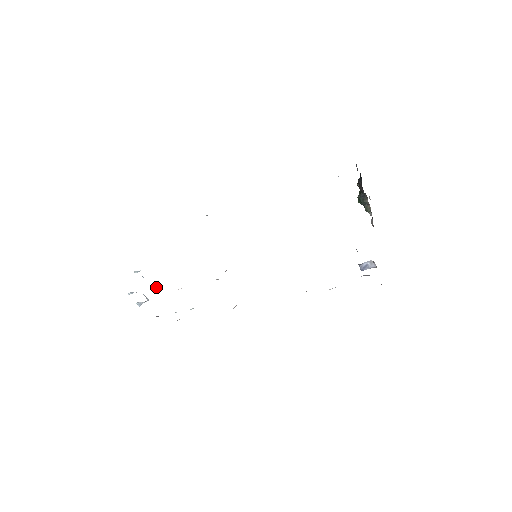
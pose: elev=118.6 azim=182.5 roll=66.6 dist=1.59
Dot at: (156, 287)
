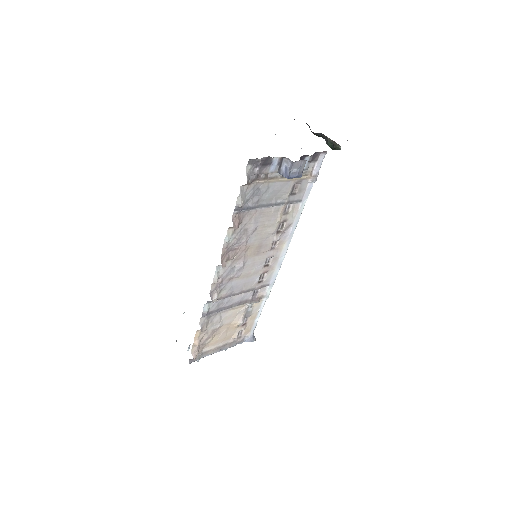
Dot at: occluded
